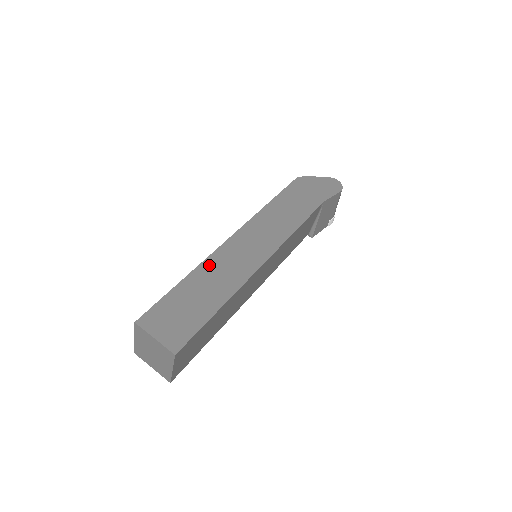
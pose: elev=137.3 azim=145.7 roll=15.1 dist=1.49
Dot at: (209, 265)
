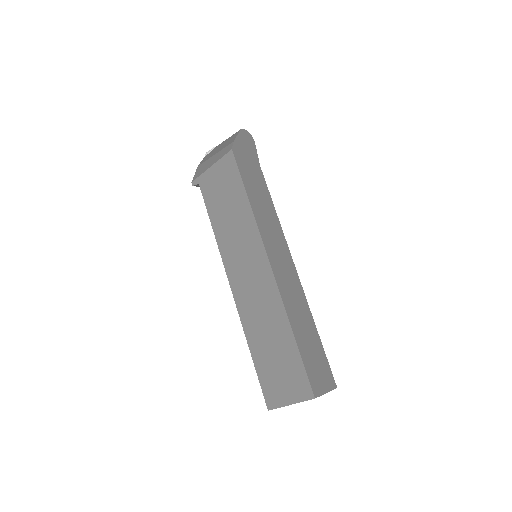
Dot at: (288, 306)
